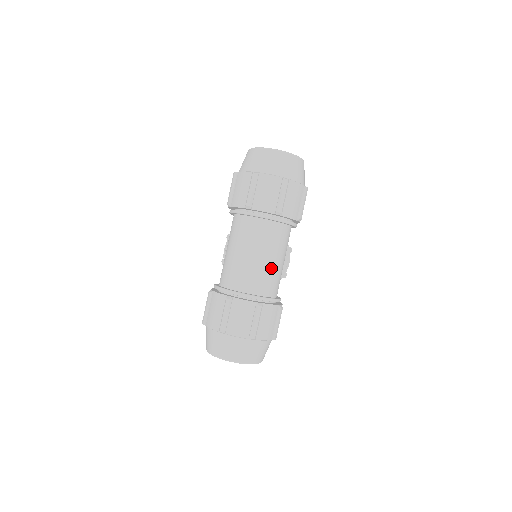
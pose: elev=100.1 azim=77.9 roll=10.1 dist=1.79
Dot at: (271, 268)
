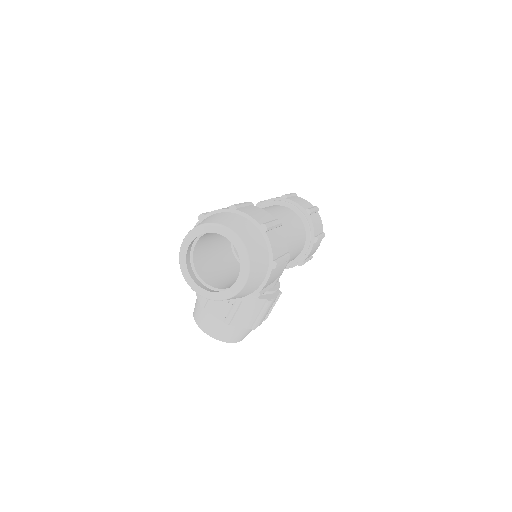
Dot at: (289, 231)
